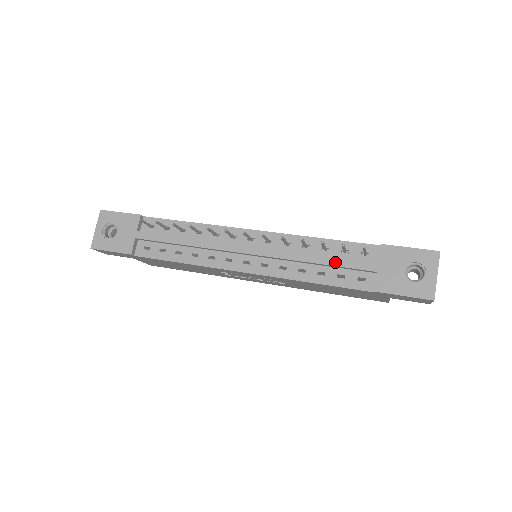
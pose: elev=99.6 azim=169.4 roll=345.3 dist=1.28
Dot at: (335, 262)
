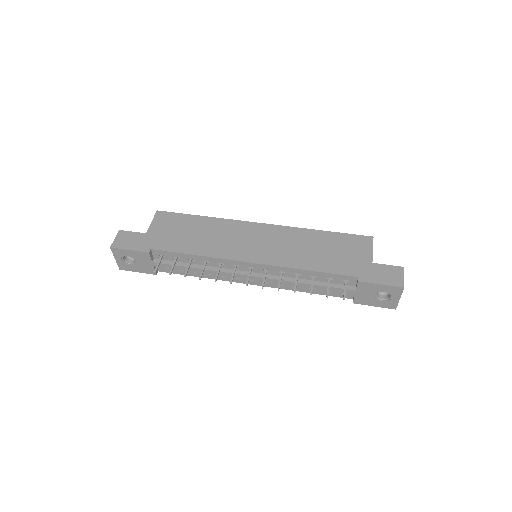
Dot at: (322, 288)
